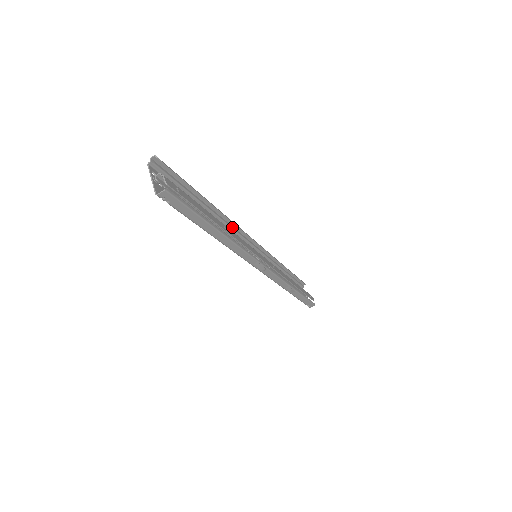
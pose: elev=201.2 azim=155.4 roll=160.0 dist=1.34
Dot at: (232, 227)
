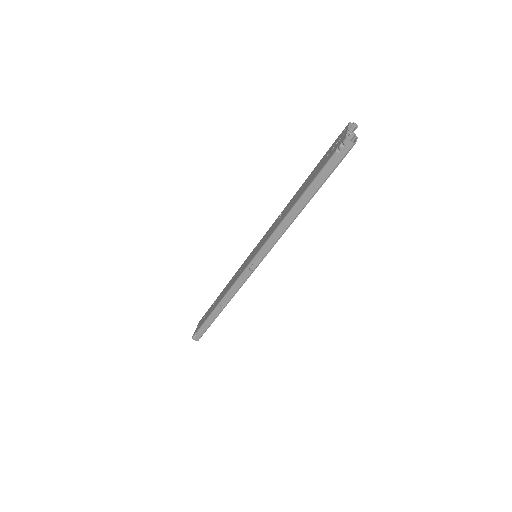
Dot at: occluded
